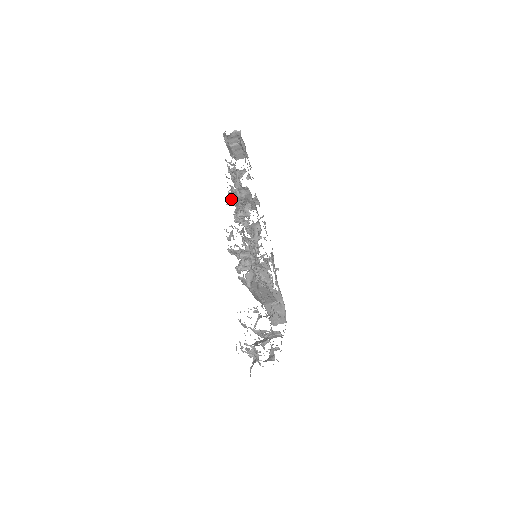
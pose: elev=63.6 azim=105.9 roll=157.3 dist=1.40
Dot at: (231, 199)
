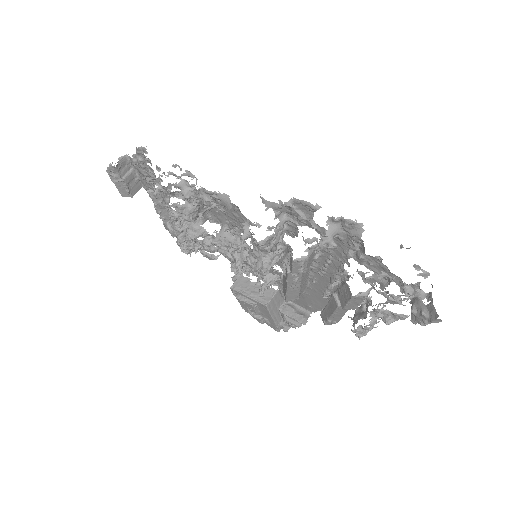
Dot at: (206, 201)
